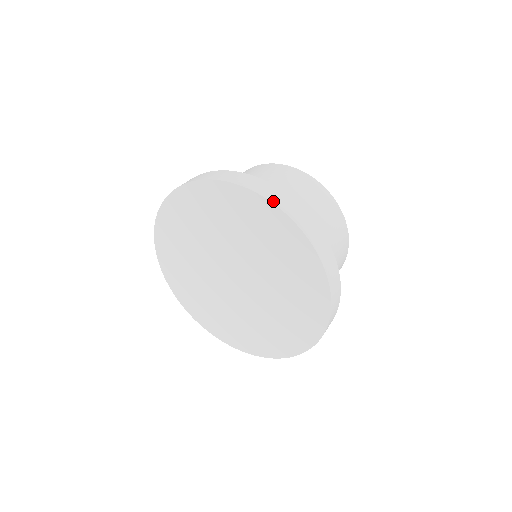
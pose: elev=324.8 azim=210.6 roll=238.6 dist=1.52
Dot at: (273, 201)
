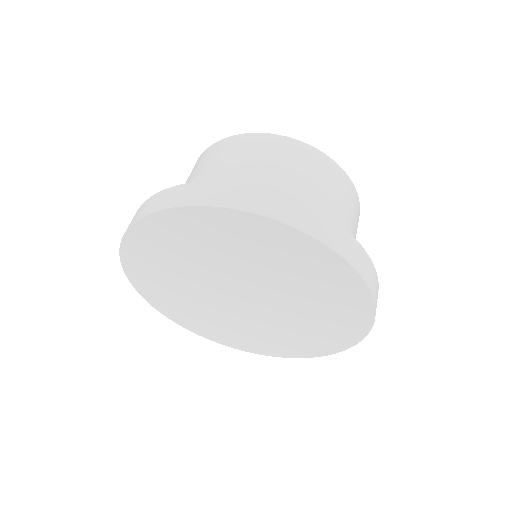
Dot at: (373, 292)
